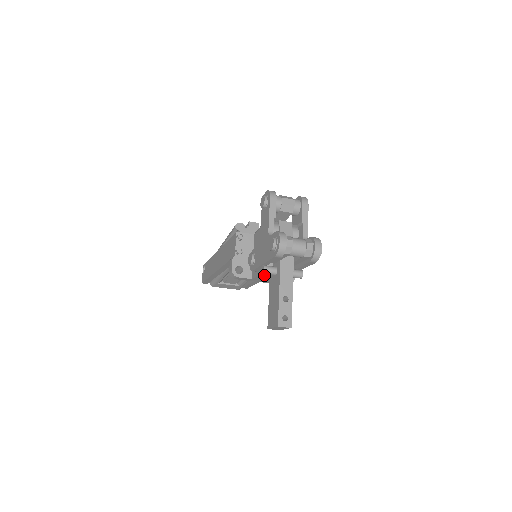
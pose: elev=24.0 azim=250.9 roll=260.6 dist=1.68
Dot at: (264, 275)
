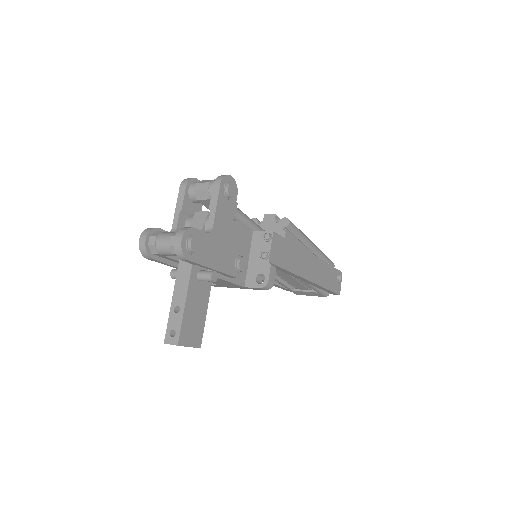
Dot at: occluded
